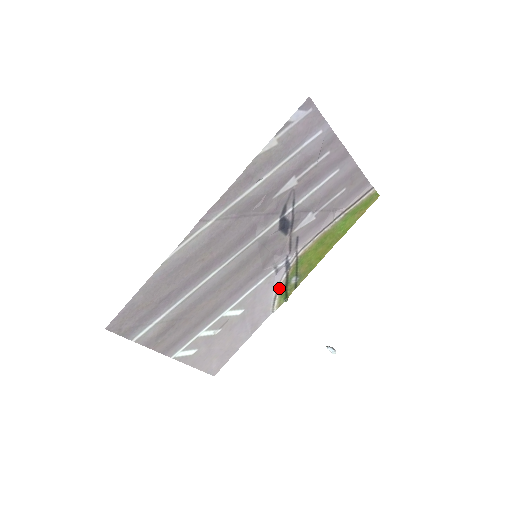
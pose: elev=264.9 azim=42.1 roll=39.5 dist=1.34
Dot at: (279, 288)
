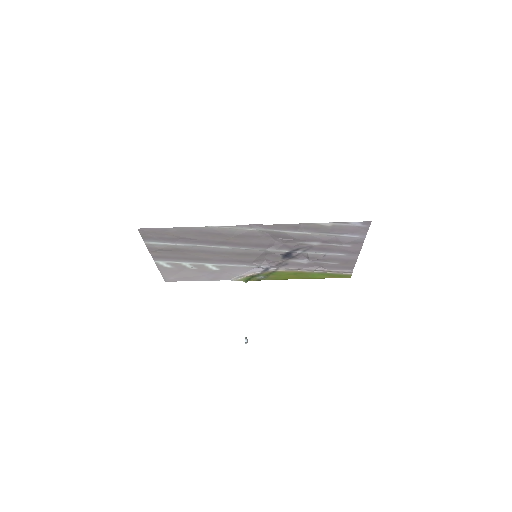
Dot at: (249, 275)
